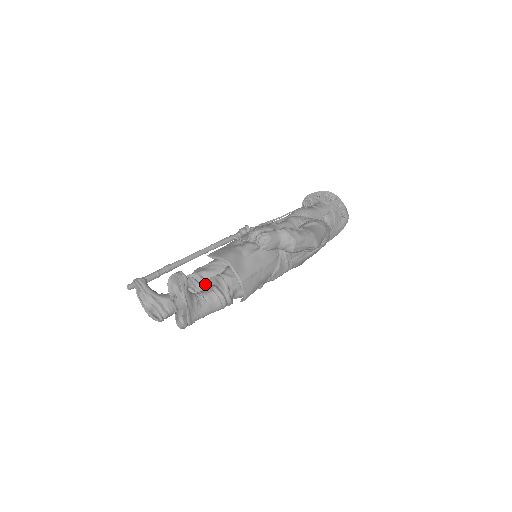
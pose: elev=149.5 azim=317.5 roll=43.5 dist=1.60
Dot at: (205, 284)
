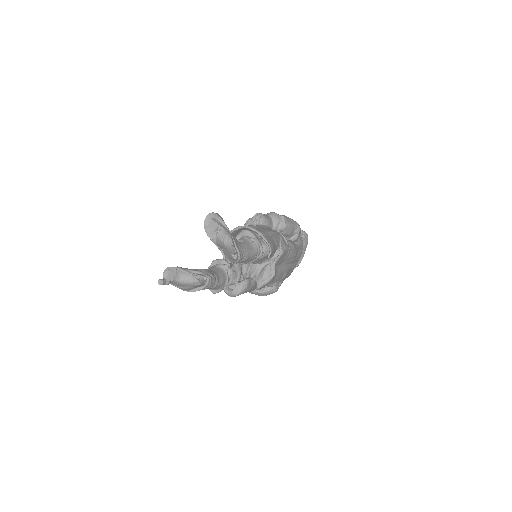
Dot at: occluded
